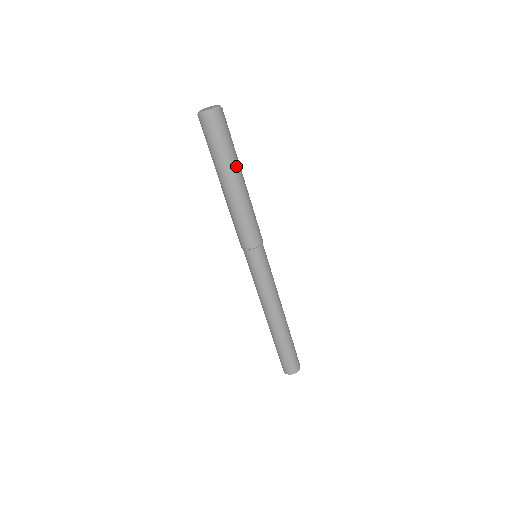
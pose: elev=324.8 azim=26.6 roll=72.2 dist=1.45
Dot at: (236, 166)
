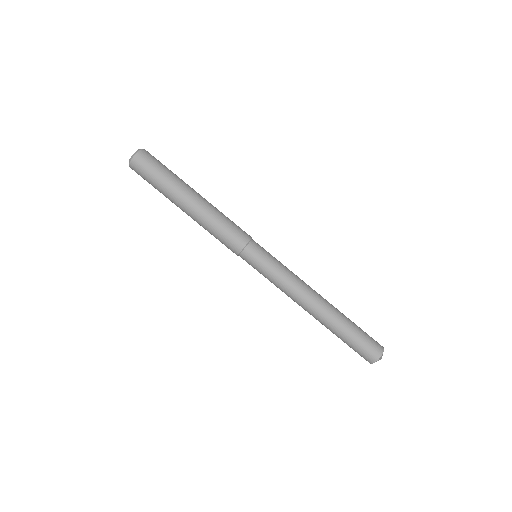
Dot at: (186, 184)
